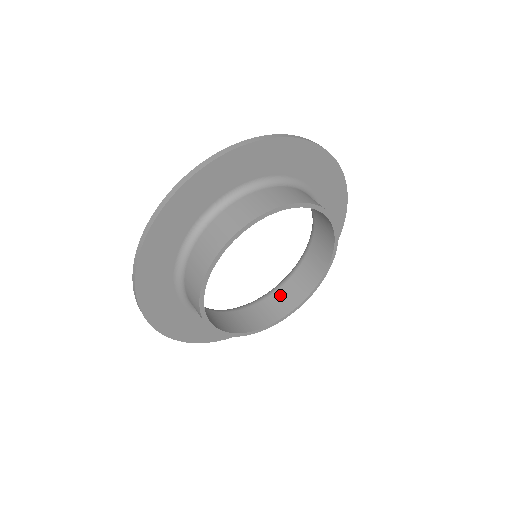
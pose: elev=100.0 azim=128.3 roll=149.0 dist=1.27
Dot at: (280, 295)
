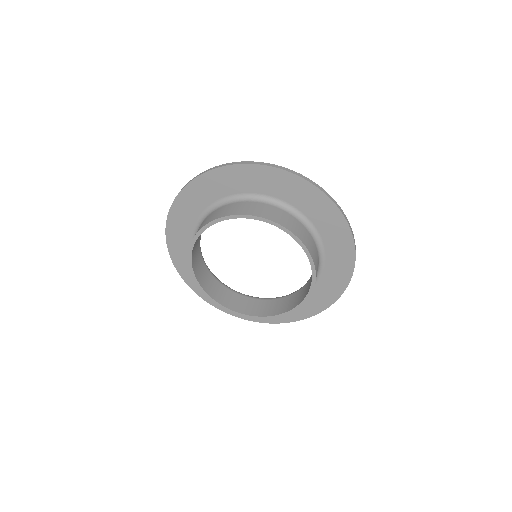
Dot at: (243, 300)
